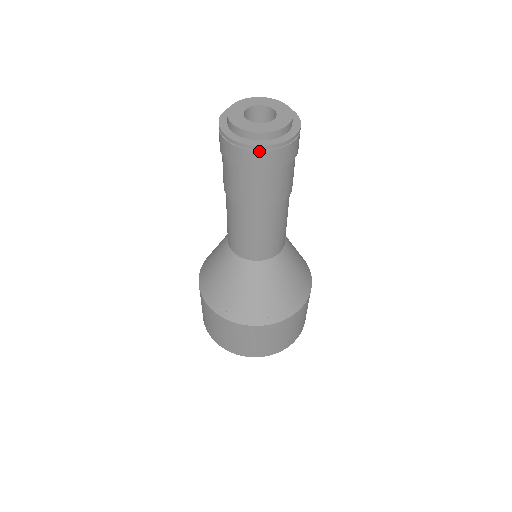
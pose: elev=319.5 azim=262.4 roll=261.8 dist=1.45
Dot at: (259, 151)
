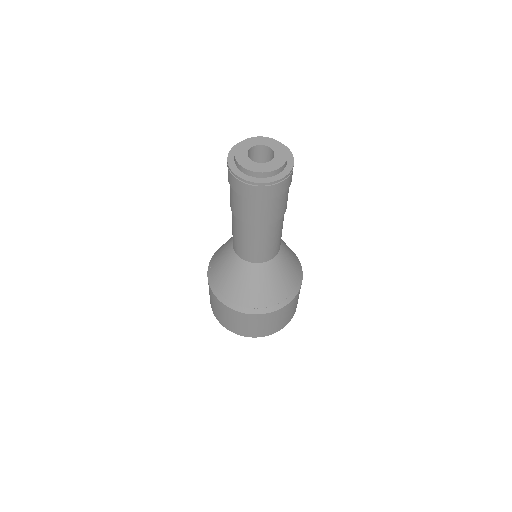
Dot at: (232, 175)
